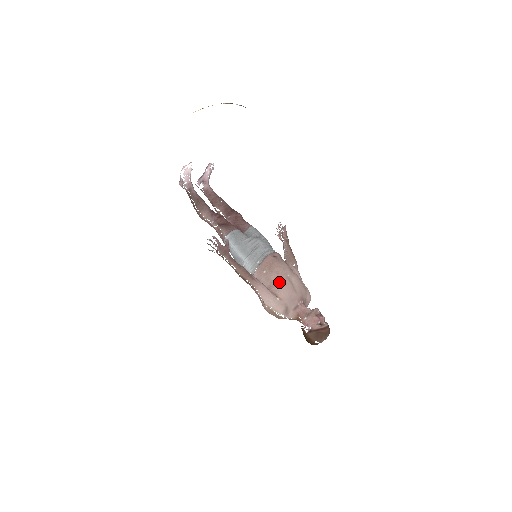
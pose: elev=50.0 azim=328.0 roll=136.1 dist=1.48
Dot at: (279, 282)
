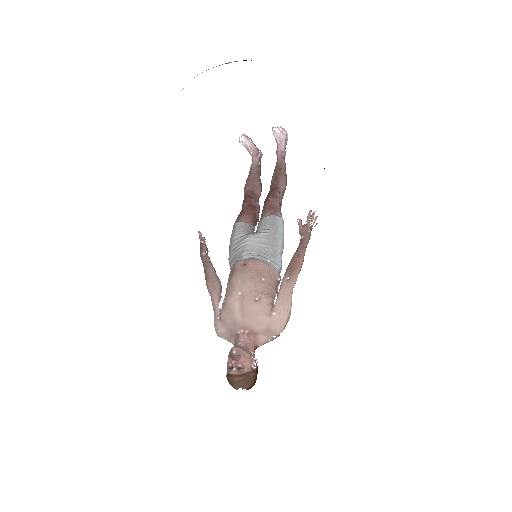
Dot at: (224, 299)
